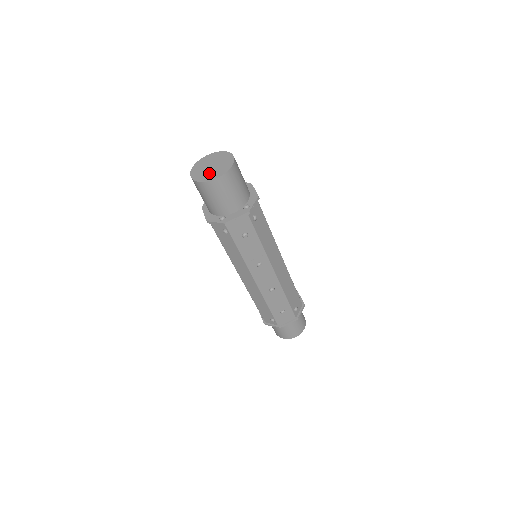
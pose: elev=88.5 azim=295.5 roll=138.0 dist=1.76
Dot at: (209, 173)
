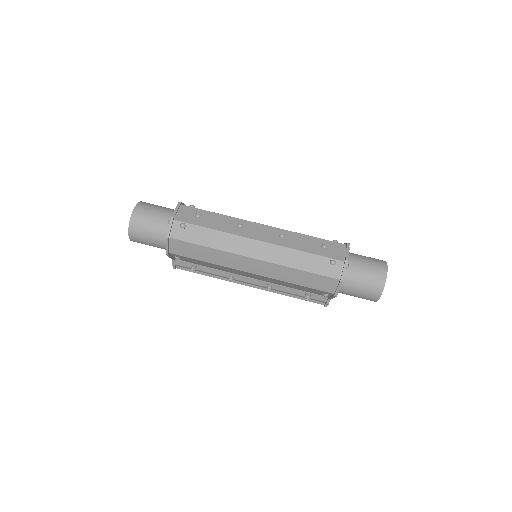
Dot at: occluded
